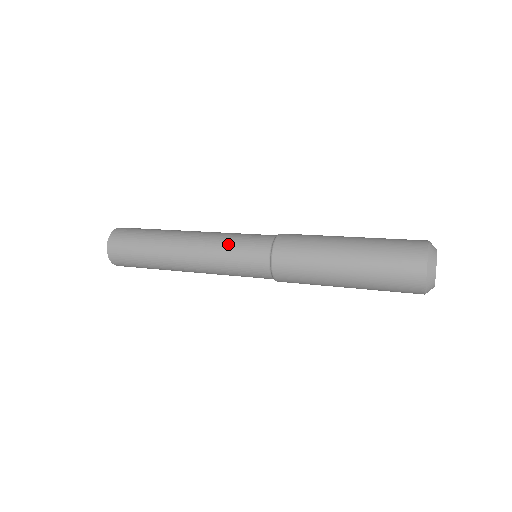
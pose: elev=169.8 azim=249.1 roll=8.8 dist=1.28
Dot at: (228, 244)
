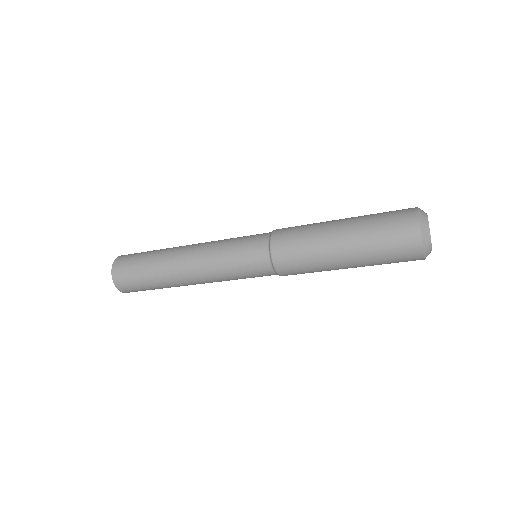
Dot at: (228, 245)
